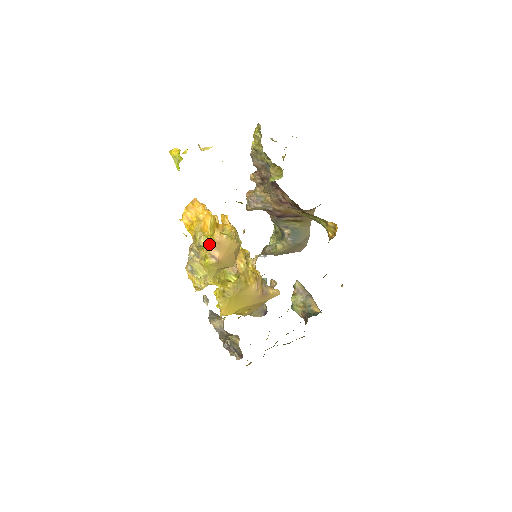
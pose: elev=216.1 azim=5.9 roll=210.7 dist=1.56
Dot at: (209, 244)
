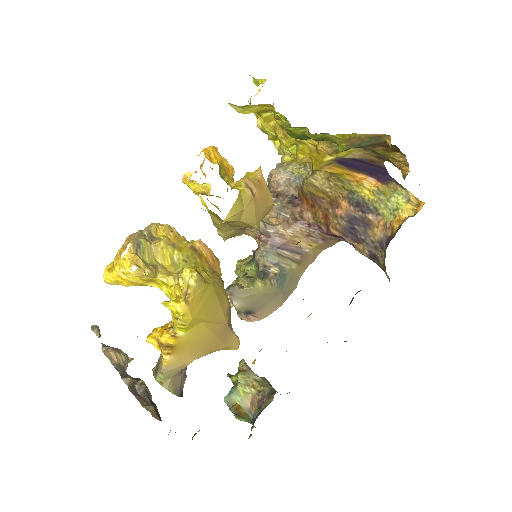
Dot at: (245, 177)
